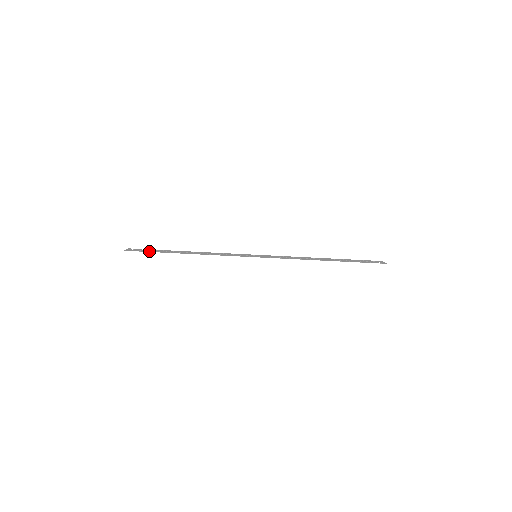
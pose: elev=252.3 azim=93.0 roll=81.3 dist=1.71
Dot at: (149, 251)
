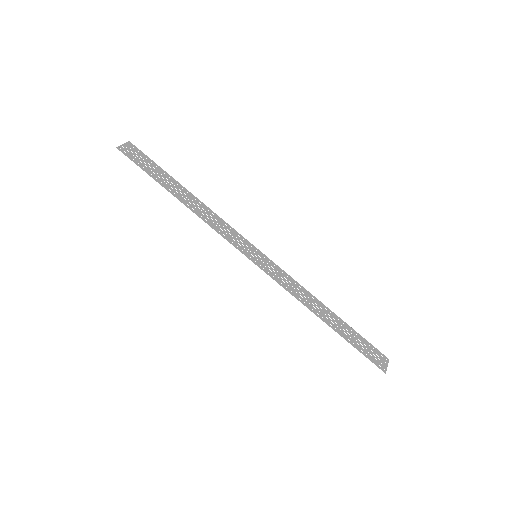
Dot at: (144, 167)
